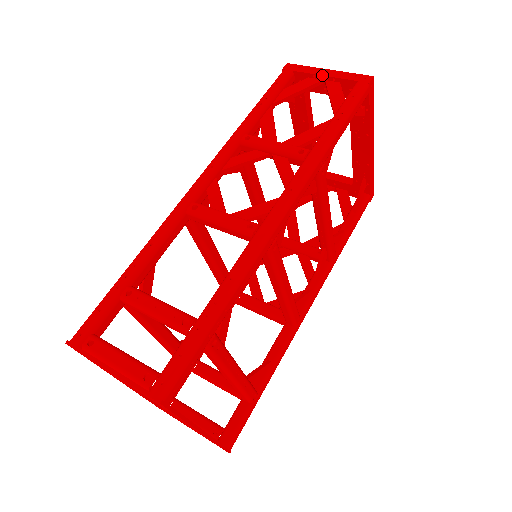
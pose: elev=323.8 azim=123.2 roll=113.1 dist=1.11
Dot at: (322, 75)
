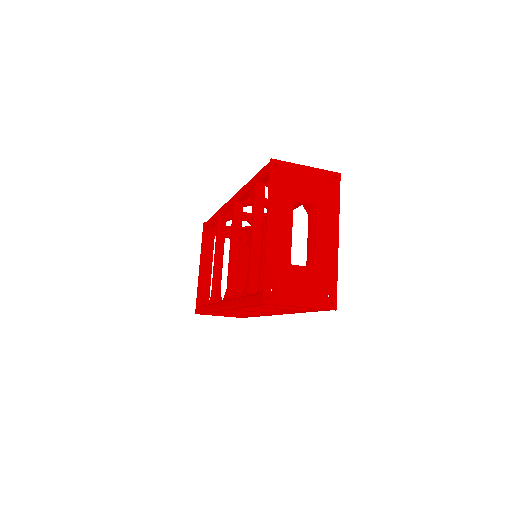
Dot at: (228, 226)
